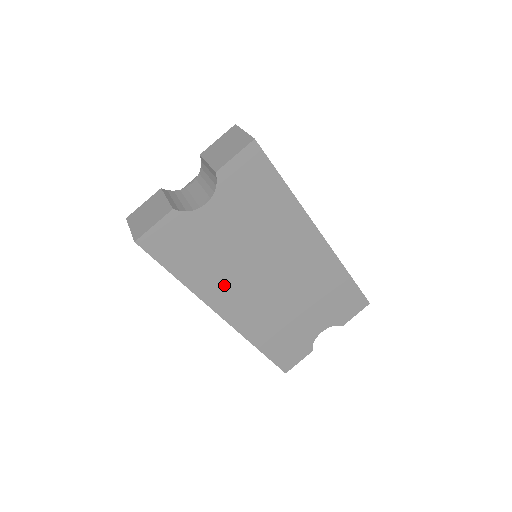
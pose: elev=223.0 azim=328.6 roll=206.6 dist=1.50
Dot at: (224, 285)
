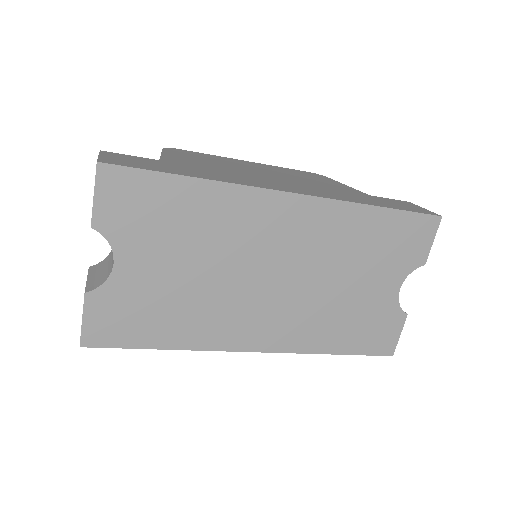
Dot at: (220, 321)
